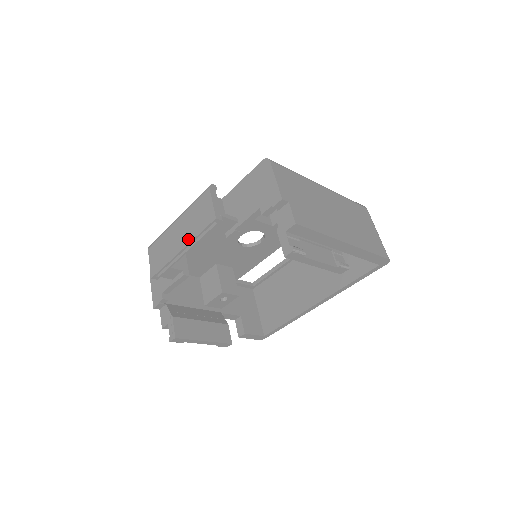
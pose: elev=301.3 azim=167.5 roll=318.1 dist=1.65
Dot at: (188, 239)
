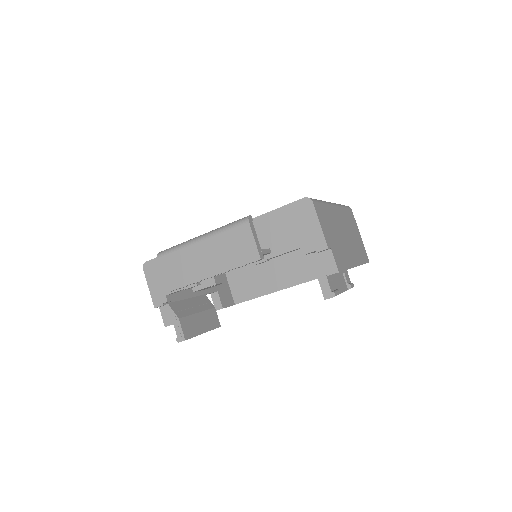
Dot at: (221, 268)
